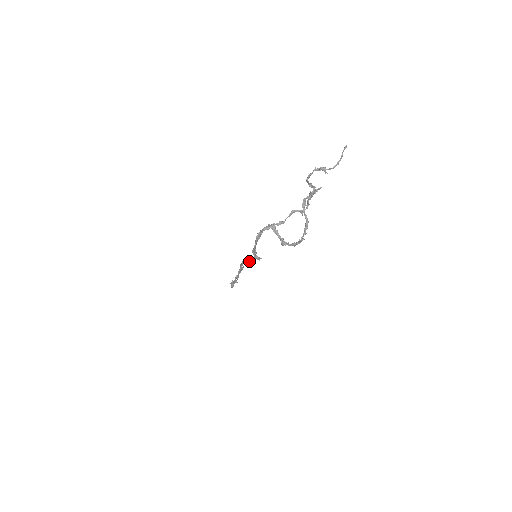
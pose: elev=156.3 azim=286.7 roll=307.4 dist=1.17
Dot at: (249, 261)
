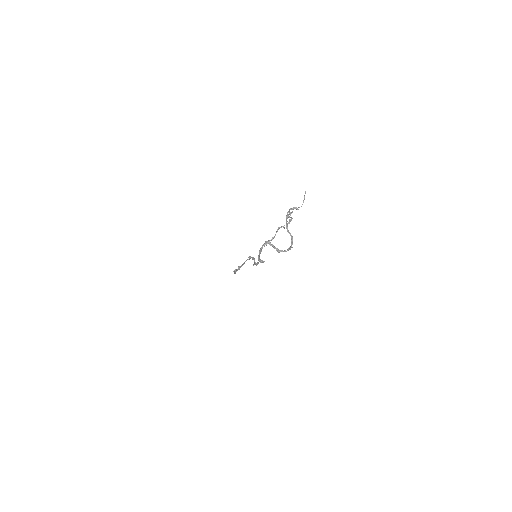
Dot at: (255, 264)
